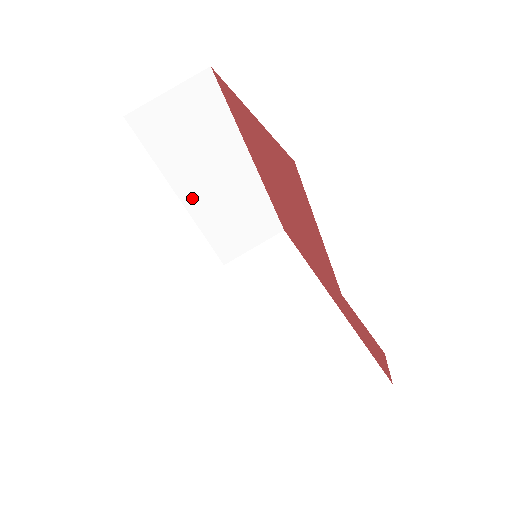
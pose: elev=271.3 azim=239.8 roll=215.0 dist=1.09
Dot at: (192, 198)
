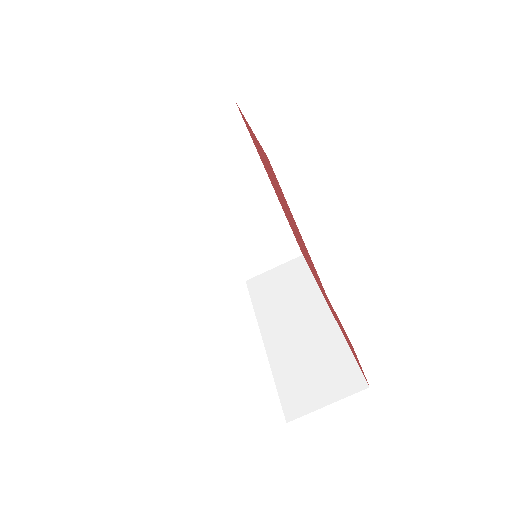
Dot at: (218, 213)
